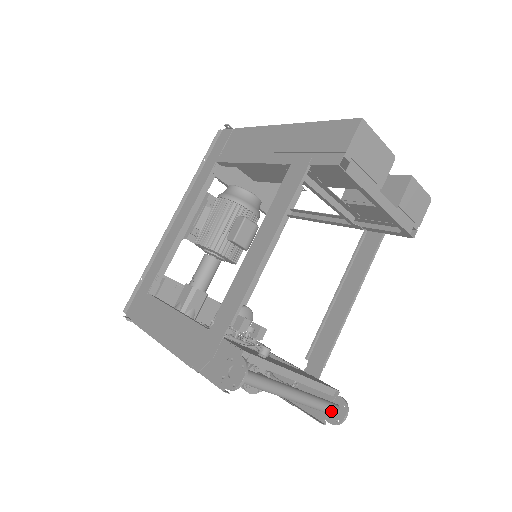
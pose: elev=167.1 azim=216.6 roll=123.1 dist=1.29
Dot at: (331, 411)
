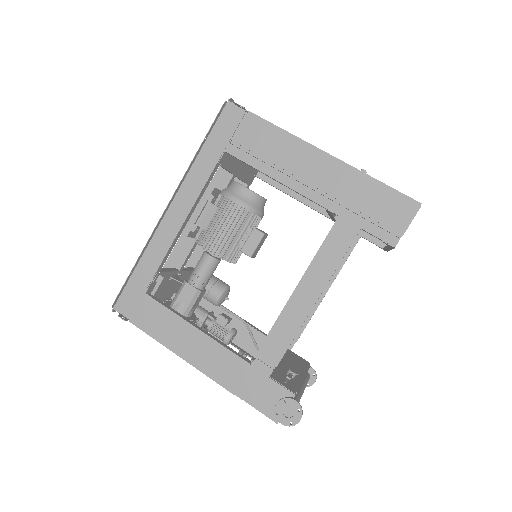
Dot at: occluded
